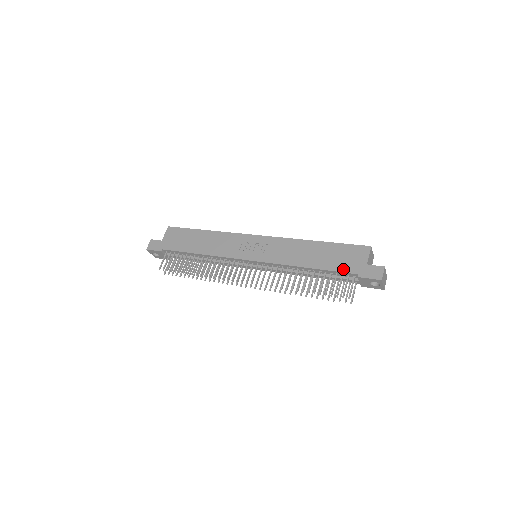
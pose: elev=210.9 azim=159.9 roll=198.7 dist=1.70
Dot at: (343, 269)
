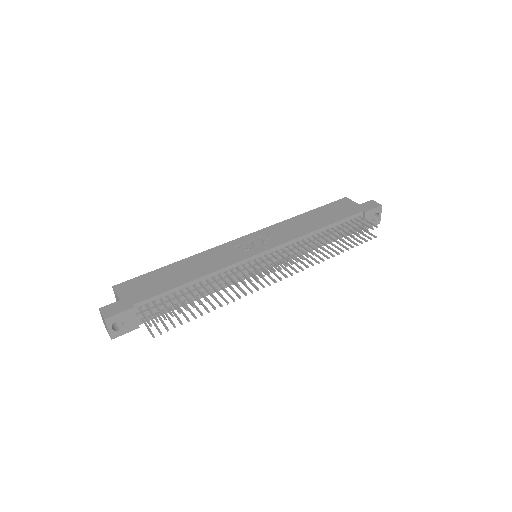
Dot at: (349, 214)
